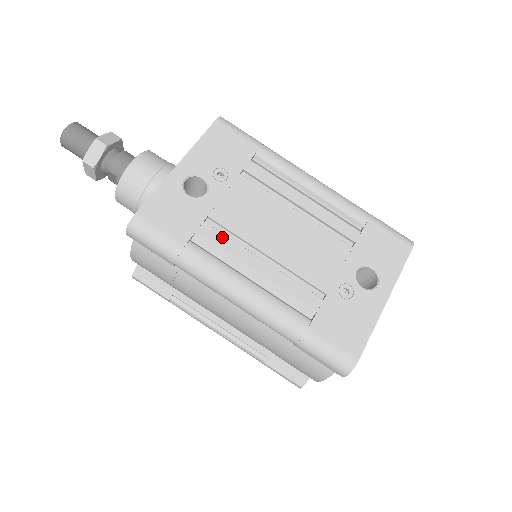
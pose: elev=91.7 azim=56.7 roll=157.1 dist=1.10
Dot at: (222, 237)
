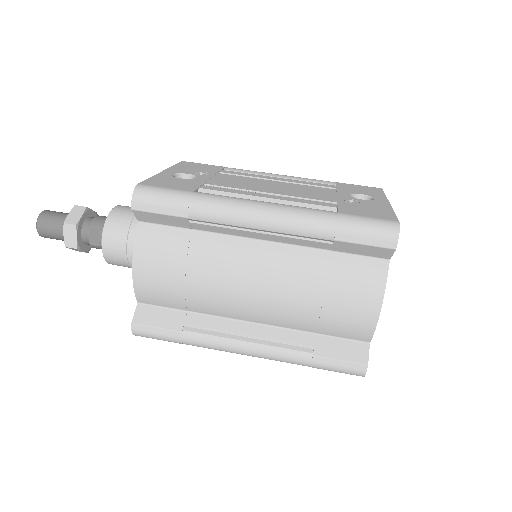
Dot at: (224, 189)
